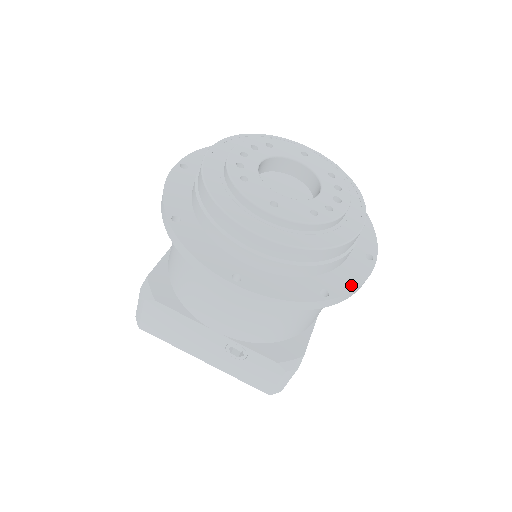
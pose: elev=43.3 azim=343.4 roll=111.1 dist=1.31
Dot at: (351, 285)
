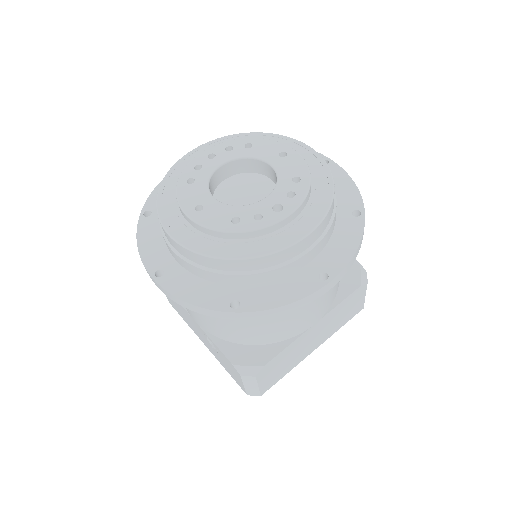
Dot at: (273, 303)
